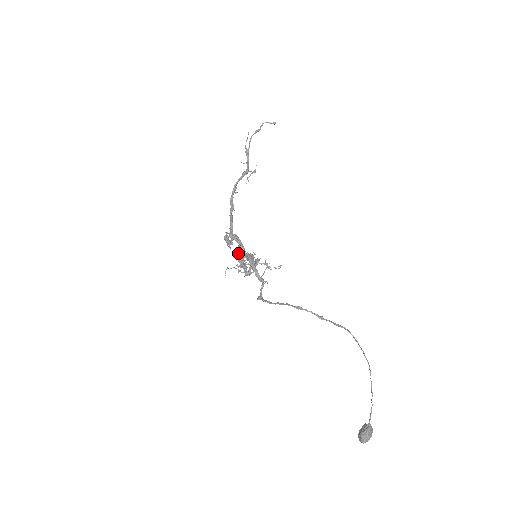
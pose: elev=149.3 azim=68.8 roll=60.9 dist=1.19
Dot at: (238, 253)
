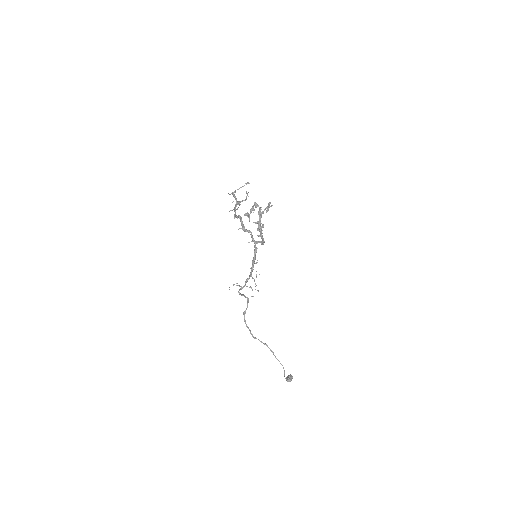
Dot at: occluded
